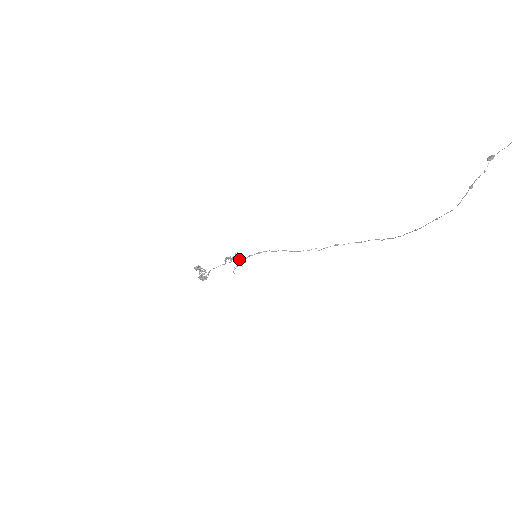
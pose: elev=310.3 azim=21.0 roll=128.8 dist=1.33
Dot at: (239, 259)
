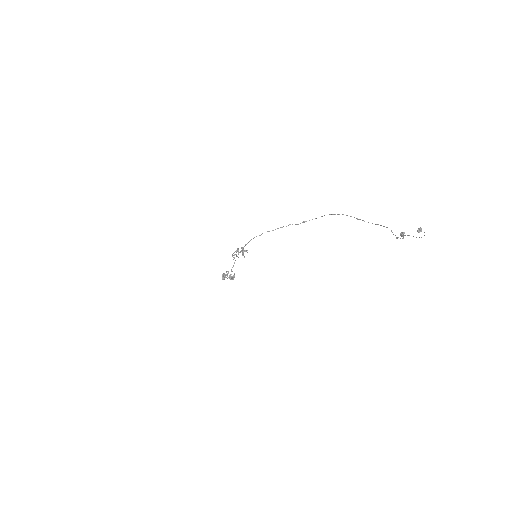
Dot at: (241, 251)
